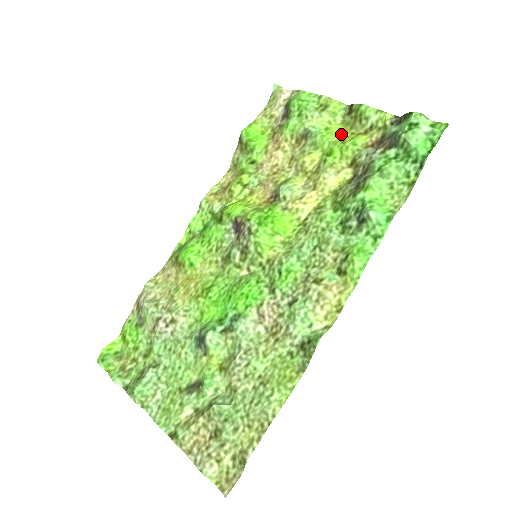
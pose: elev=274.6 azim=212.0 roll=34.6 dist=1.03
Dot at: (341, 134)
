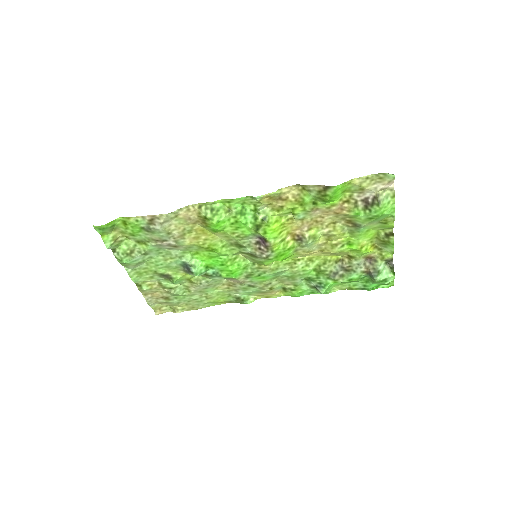
Dot at: (368, 239)
